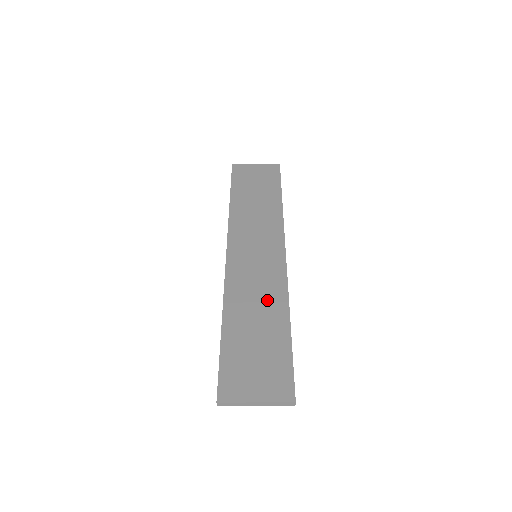
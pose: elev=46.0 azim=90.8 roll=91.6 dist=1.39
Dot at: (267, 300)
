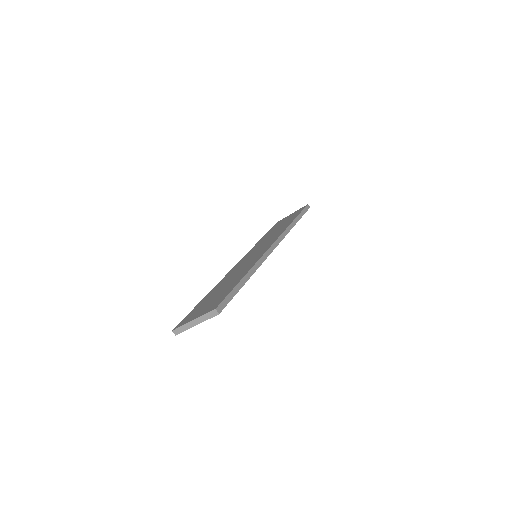
Dot at: (242, 271)
